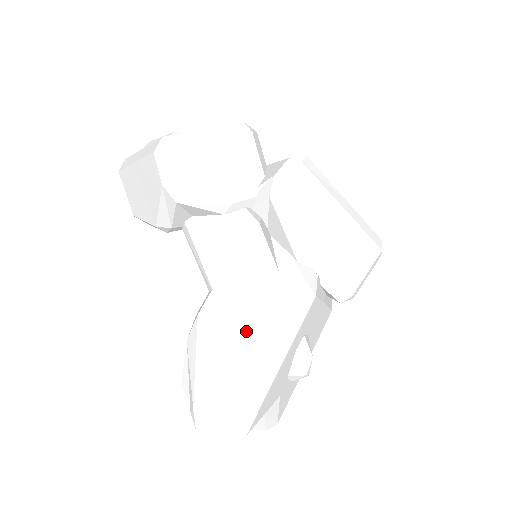
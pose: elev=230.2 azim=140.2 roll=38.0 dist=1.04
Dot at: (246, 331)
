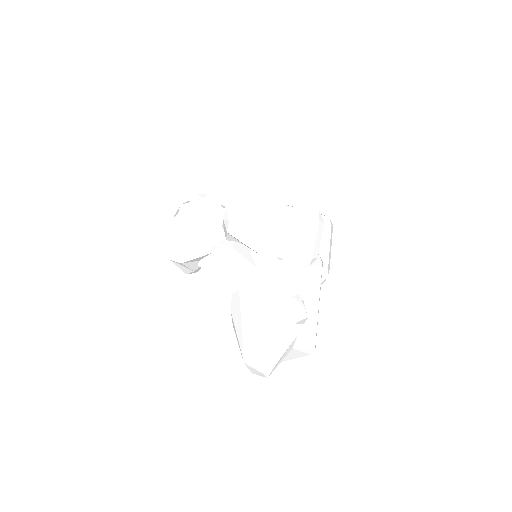
Dot at: (253, 311)
